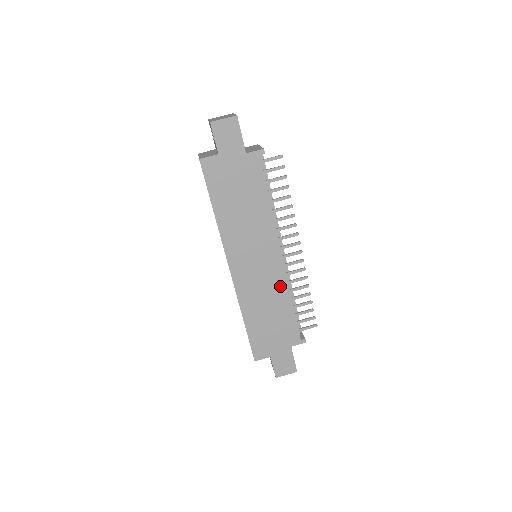
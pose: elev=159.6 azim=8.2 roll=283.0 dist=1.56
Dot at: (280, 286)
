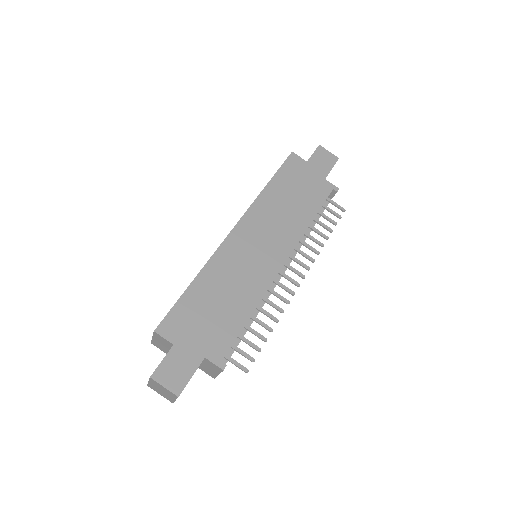
Dot at: (258, 286)
